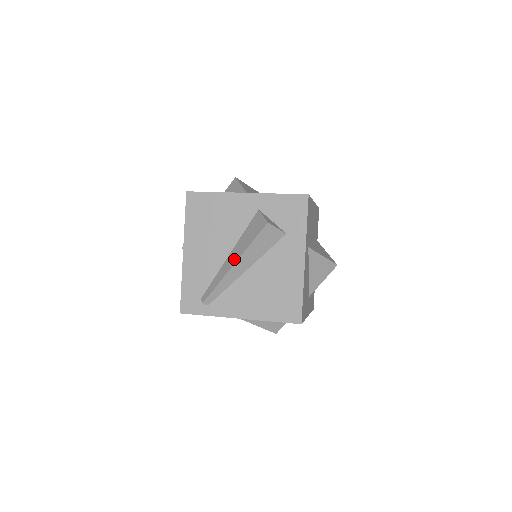
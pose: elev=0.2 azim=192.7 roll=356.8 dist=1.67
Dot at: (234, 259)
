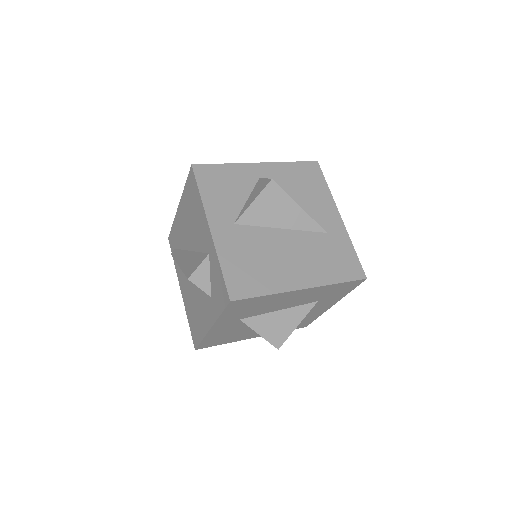
Dot at: (182, 261)
